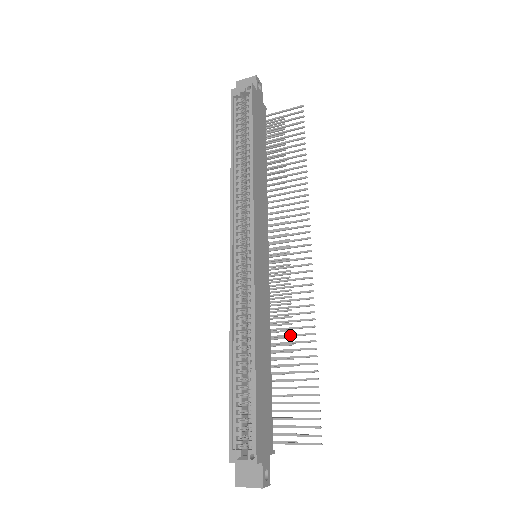
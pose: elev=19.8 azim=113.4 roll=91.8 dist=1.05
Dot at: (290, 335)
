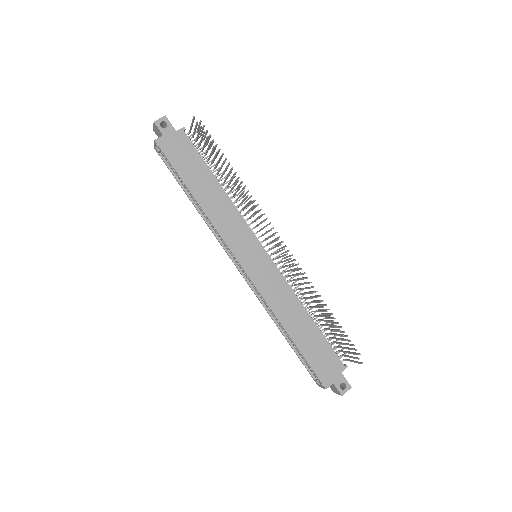
Dot at: (309, 298)
